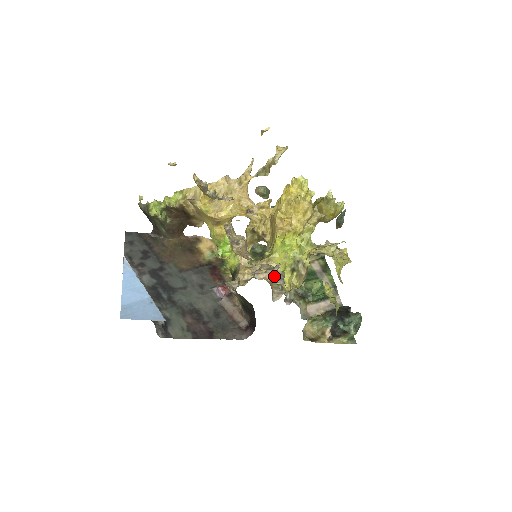
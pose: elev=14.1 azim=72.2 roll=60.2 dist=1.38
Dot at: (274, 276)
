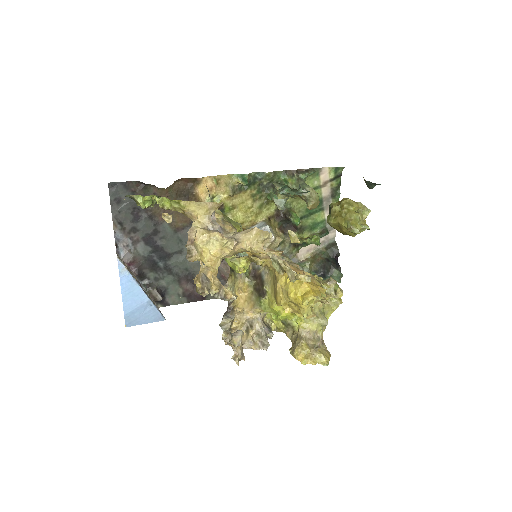
Dot at: occluded
